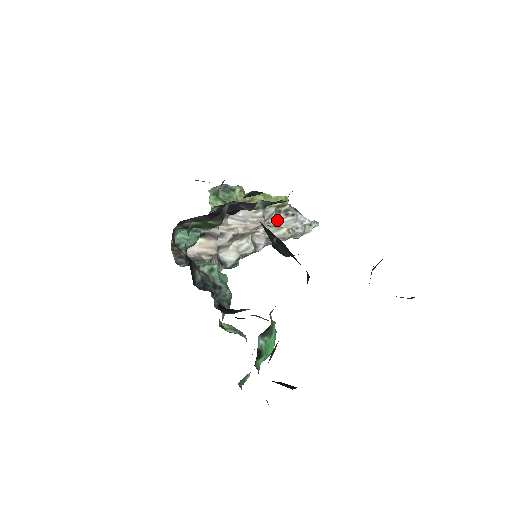
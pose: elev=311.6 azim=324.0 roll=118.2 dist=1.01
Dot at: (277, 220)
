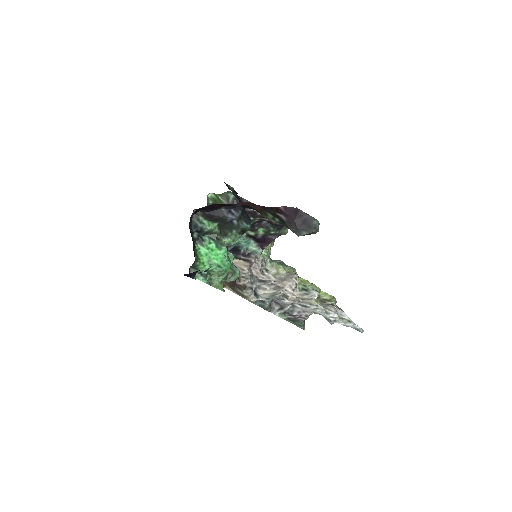
Dot at: occluded
